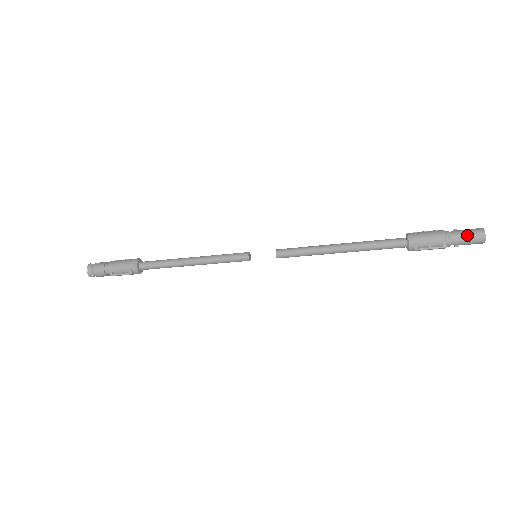
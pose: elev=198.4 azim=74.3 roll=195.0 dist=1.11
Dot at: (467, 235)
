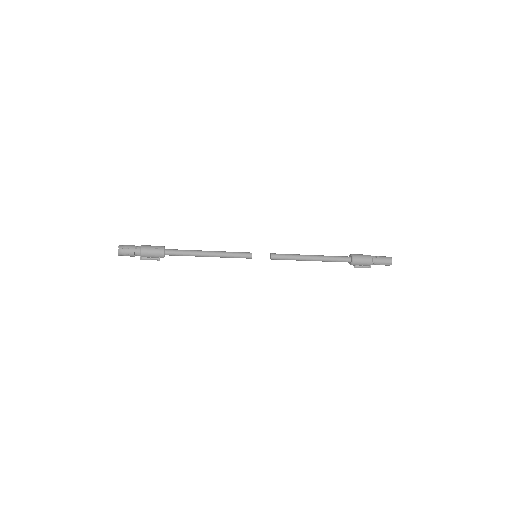
Dot at: (383, 263)
